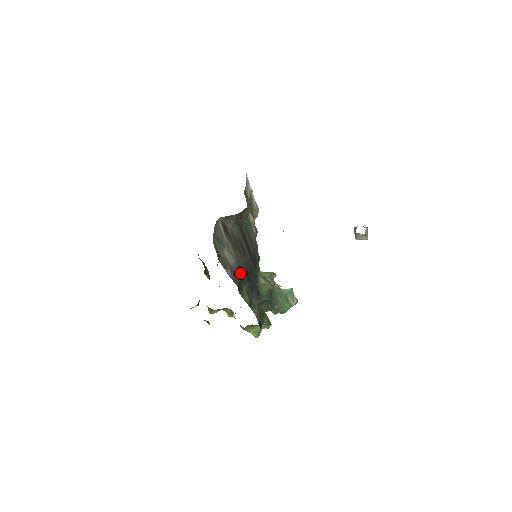
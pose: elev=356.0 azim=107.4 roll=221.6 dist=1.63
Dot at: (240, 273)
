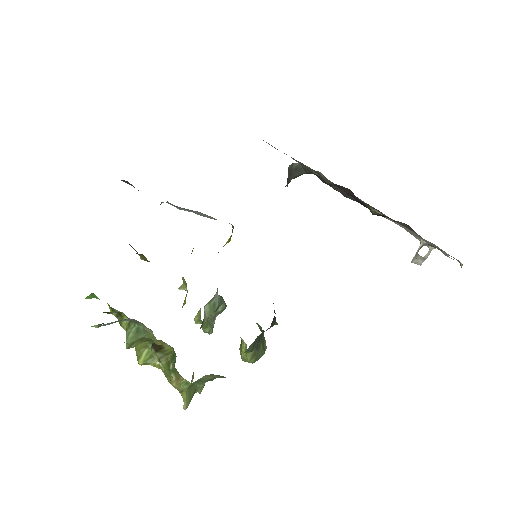
Dot at: occluded
